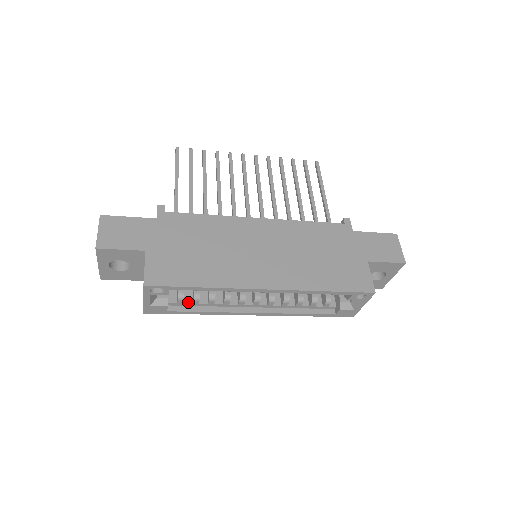
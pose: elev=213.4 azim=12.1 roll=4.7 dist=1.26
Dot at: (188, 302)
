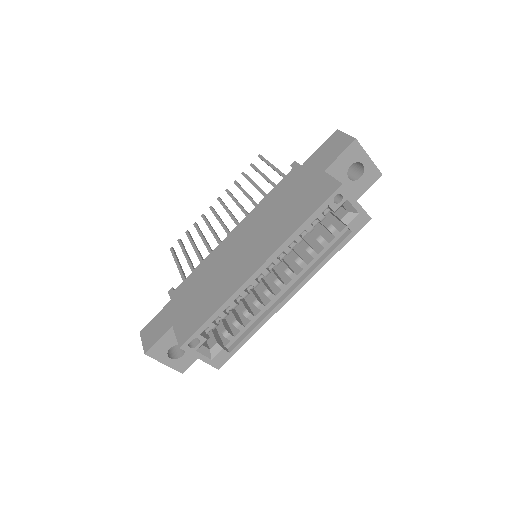
Dot at: (237, 333)
